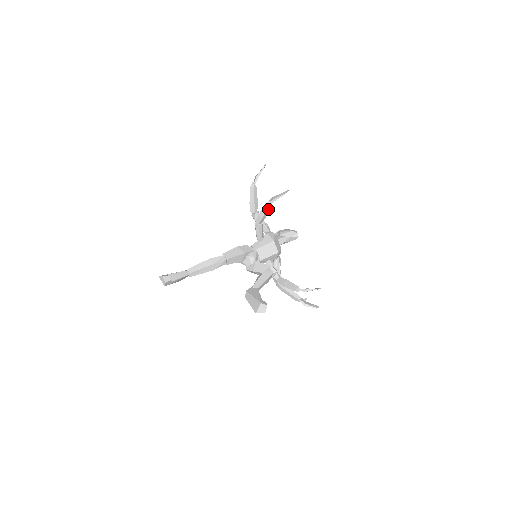
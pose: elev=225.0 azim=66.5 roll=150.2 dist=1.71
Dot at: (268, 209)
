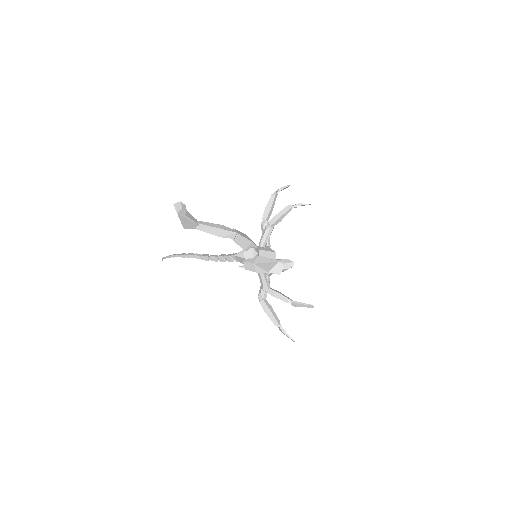
Dot at: (287, 213)
